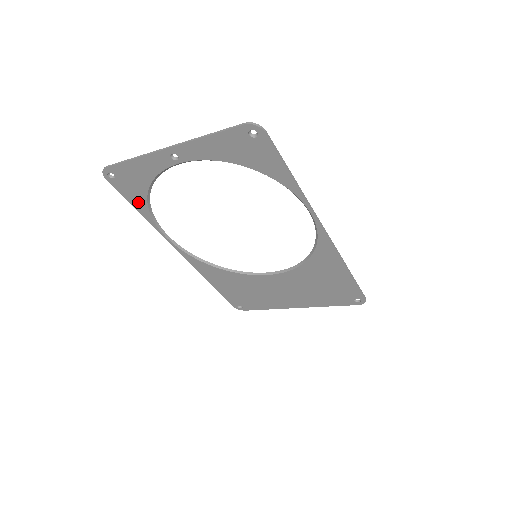
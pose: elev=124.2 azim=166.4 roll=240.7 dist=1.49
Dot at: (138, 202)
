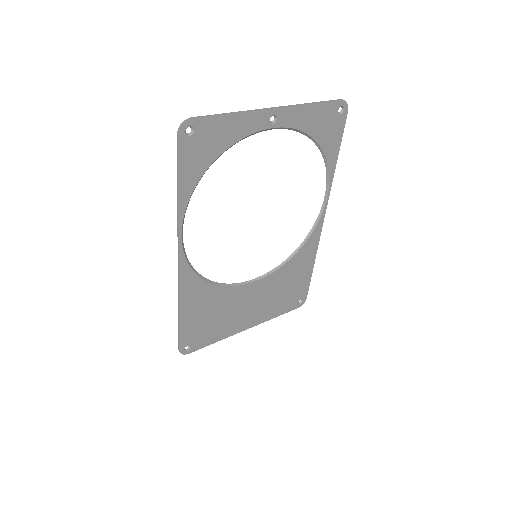
Dot at: (190, 176)
